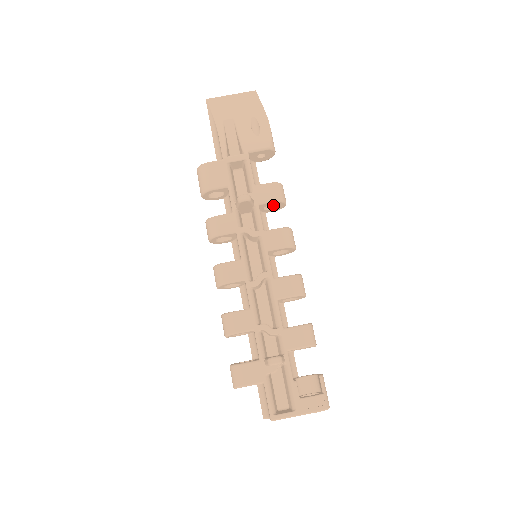
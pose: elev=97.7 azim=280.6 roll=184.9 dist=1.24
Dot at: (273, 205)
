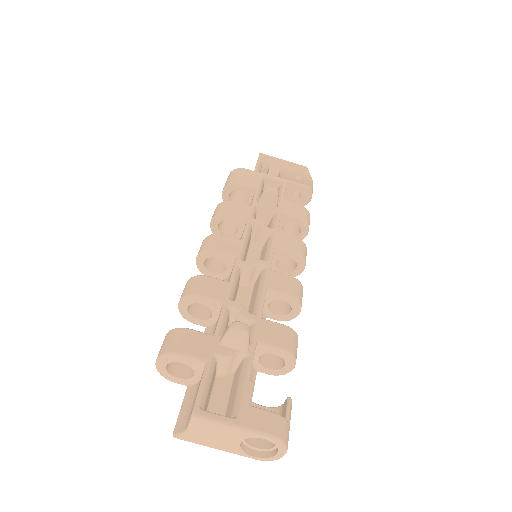
Dot at: (292, 233)
